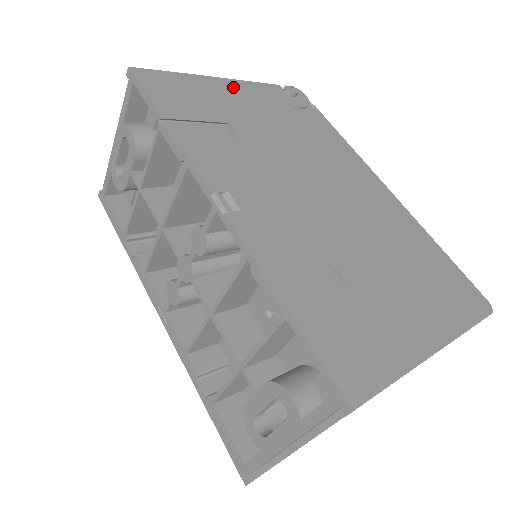
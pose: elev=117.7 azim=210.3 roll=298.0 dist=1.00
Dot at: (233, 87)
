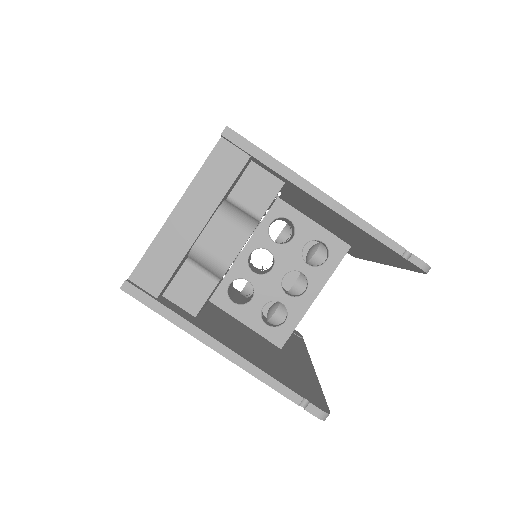
Dot at: occluded
